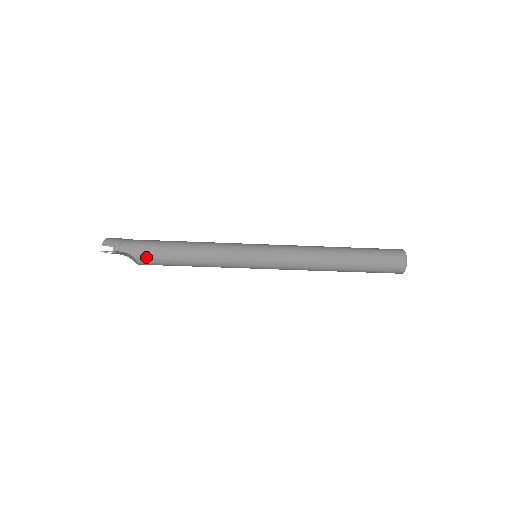
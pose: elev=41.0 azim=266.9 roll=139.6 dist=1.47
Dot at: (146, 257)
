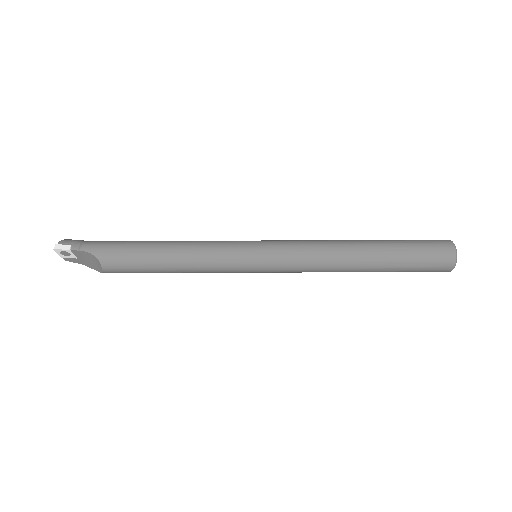
Dot at: (112, 257)
